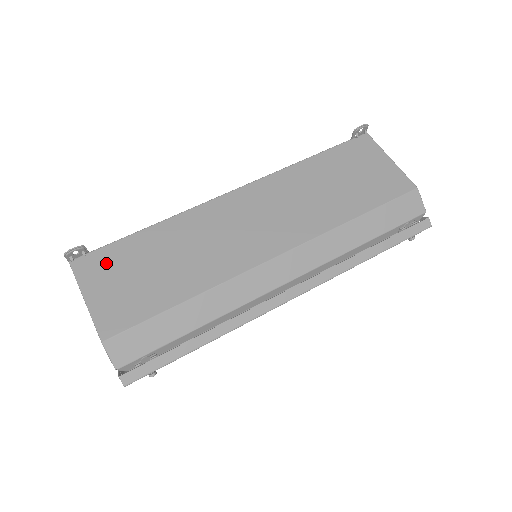
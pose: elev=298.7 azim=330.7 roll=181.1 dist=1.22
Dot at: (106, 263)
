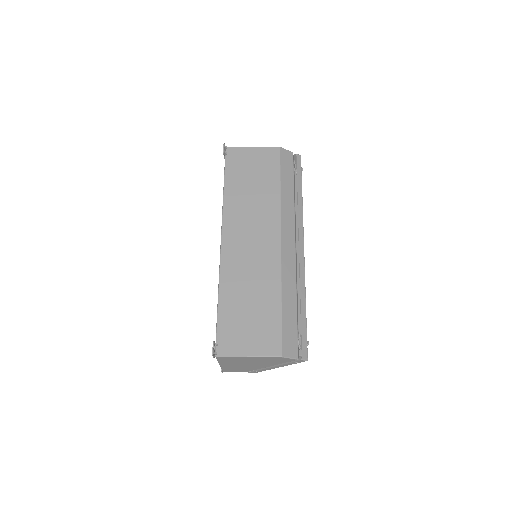
Dot at: (230, 334)
